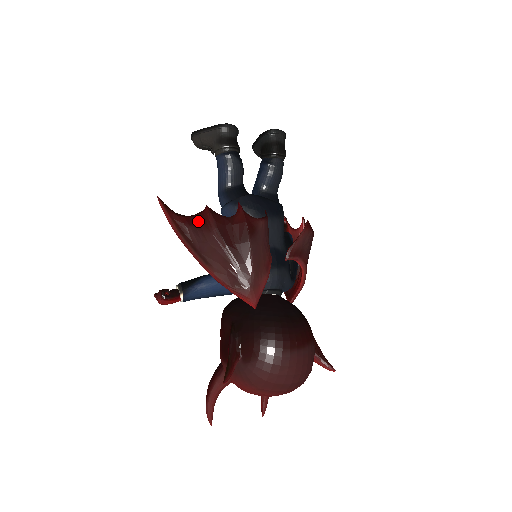
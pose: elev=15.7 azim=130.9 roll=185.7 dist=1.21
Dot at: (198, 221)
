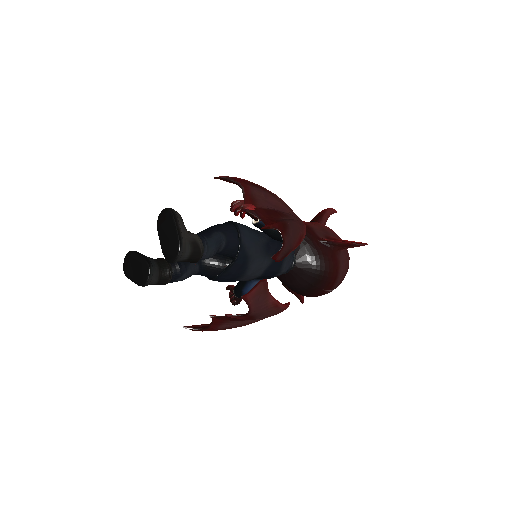
Dot at: (217, 323)
